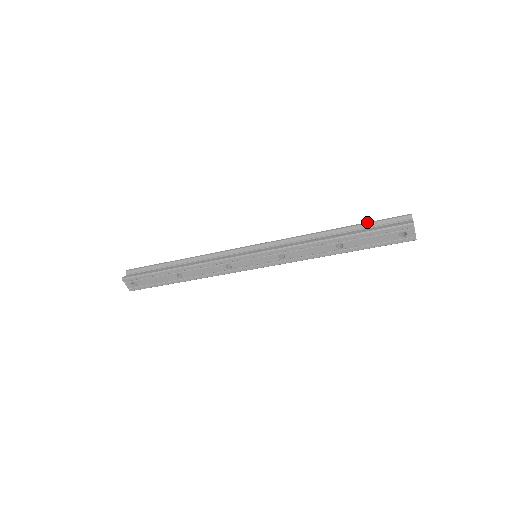
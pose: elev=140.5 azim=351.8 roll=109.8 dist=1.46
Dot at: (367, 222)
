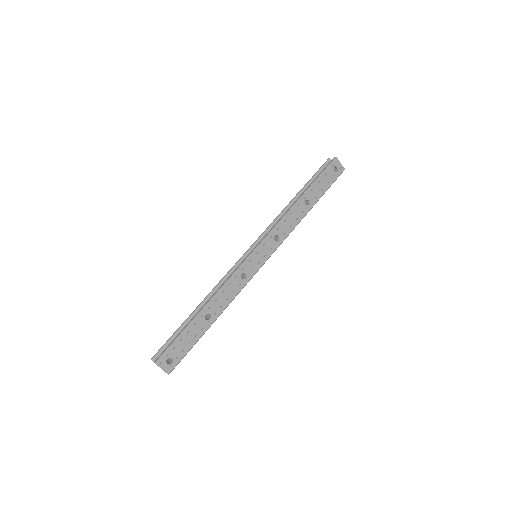
Dot at: (309, 180)
